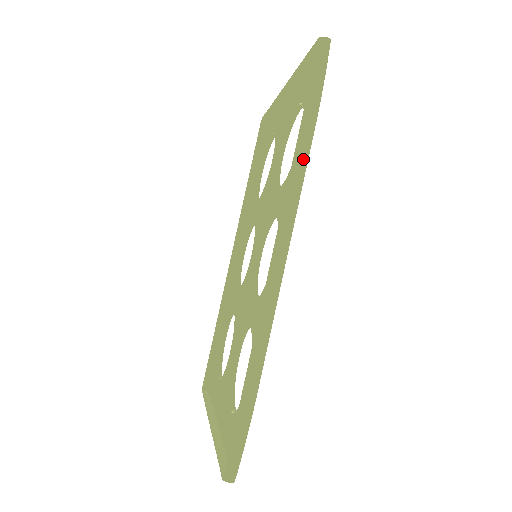
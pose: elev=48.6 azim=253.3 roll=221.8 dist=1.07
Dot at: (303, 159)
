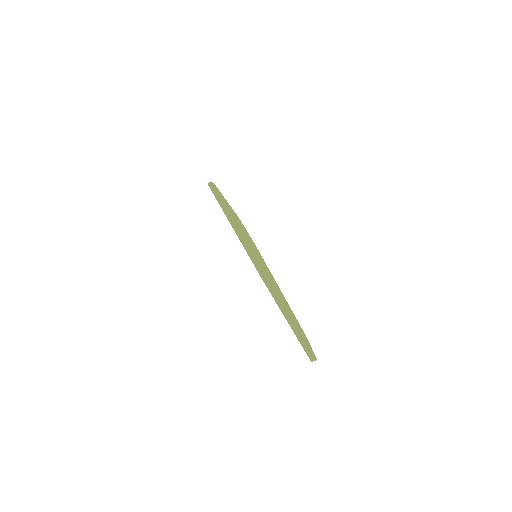
Dot at: (216, 190)
